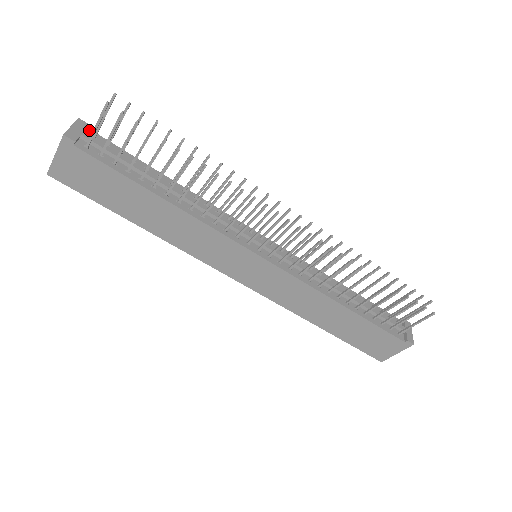
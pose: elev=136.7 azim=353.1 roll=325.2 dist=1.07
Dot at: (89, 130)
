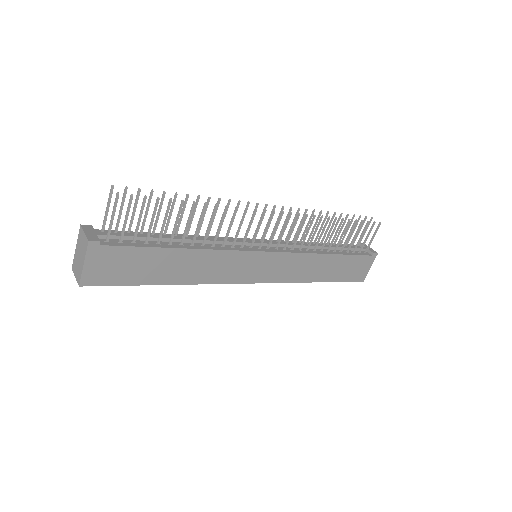
Dot at: occluded
